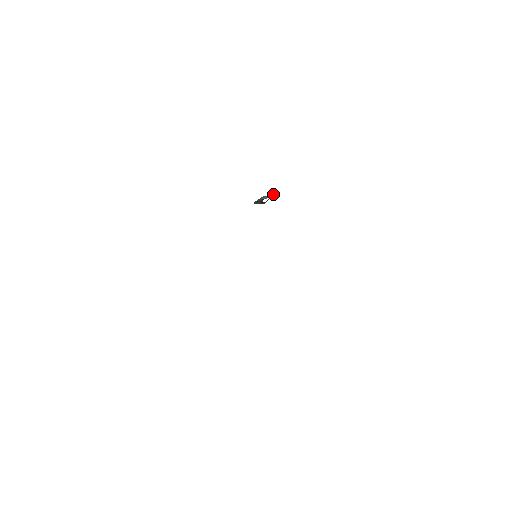
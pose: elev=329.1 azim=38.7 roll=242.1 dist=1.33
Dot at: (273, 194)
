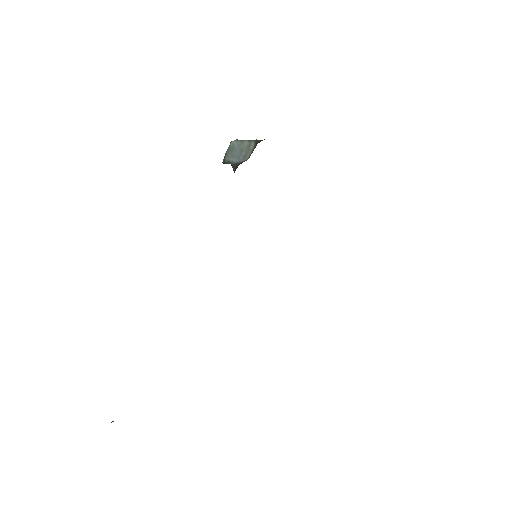
Dot at: (244, 143)
